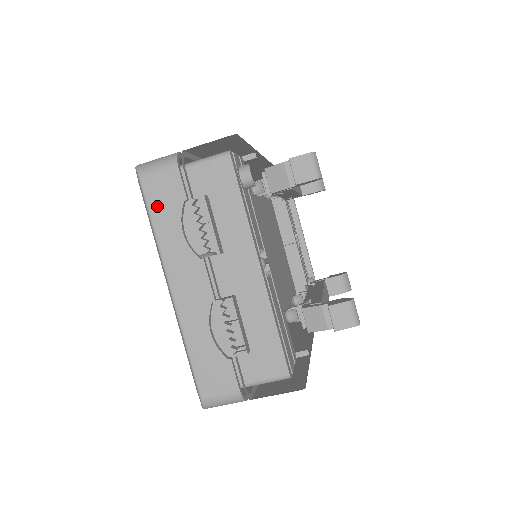
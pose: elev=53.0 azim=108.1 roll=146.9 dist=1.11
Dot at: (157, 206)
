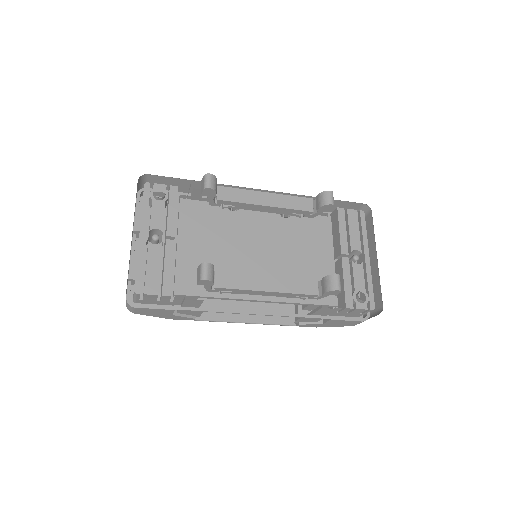
Dot at: occluded
